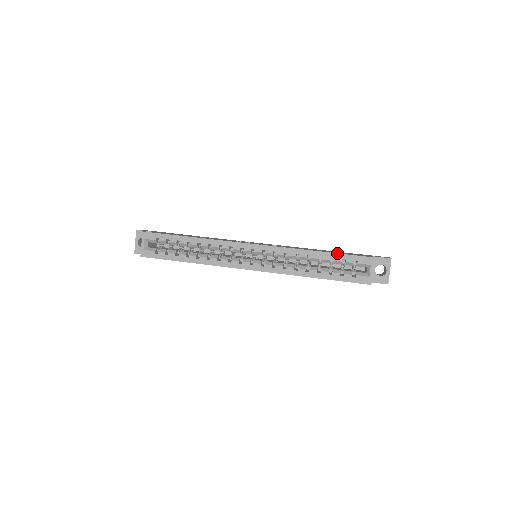
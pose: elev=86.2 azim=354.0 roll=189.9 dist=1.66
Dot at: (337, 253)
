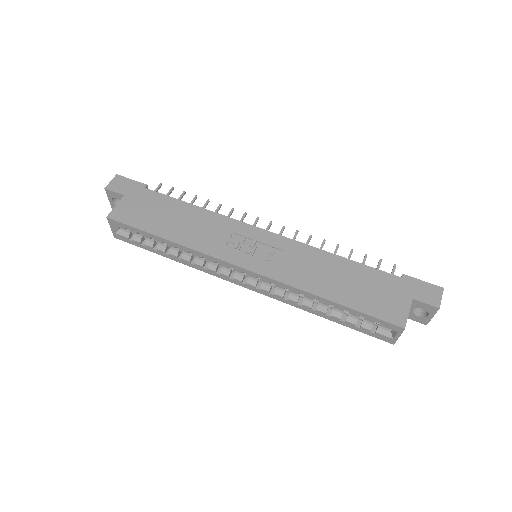
Dot at: (354, 310)
